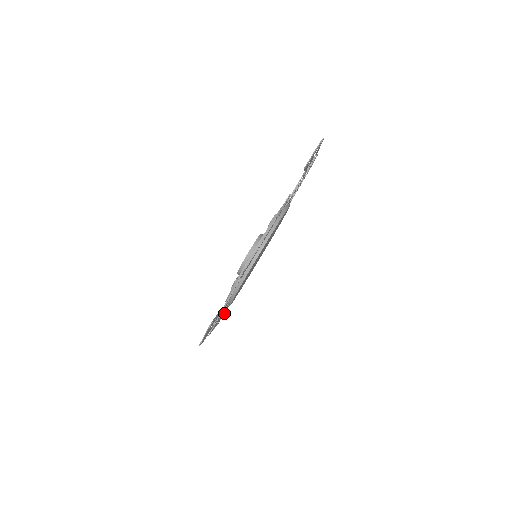
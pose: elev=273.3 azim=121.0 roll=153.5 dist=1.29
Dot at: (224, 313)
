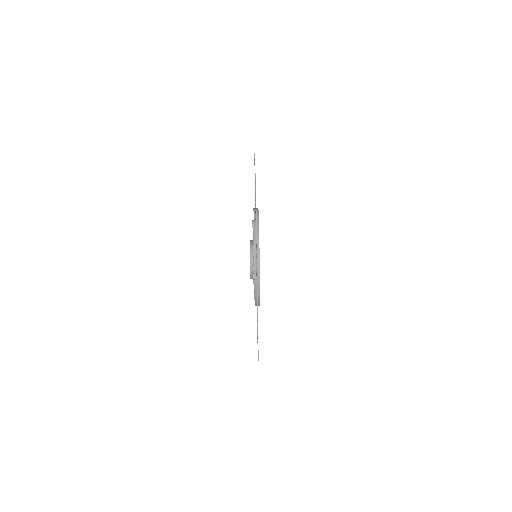
Dot at: occluded
